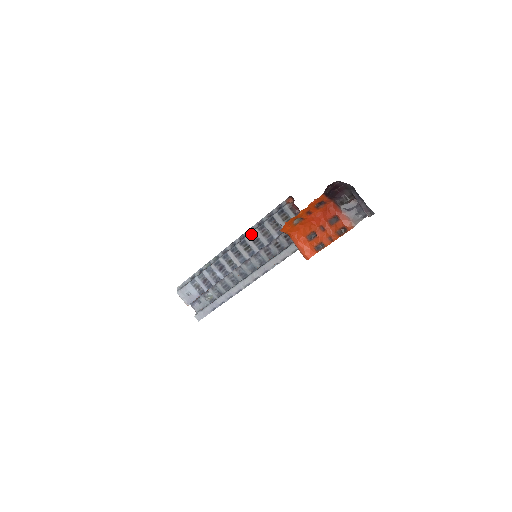
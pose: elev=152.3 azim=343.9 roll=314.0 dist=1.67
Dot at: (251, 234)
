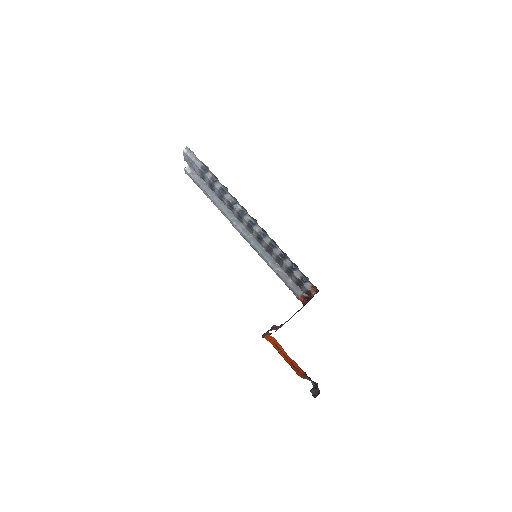
Dot at: (270, 247)
